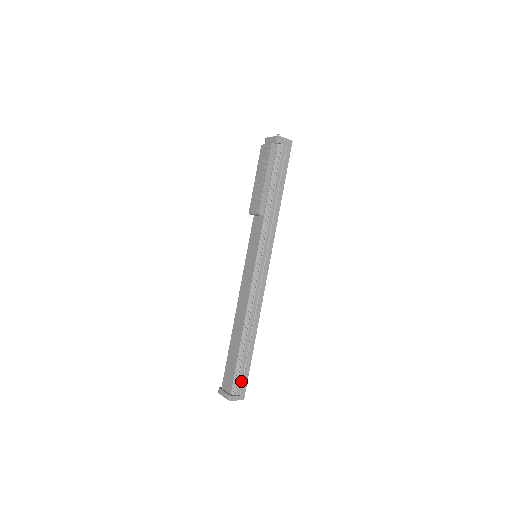
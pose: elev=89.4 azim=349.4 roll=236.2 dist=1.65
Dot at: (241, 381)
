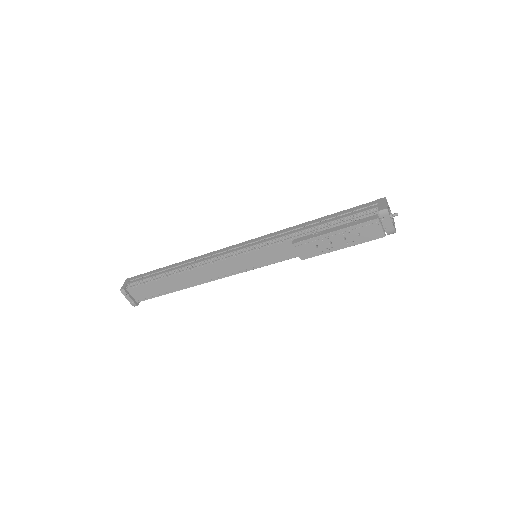
Dot at: occluded
